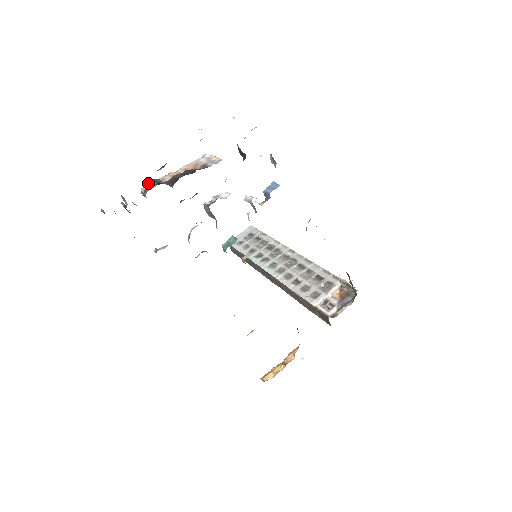
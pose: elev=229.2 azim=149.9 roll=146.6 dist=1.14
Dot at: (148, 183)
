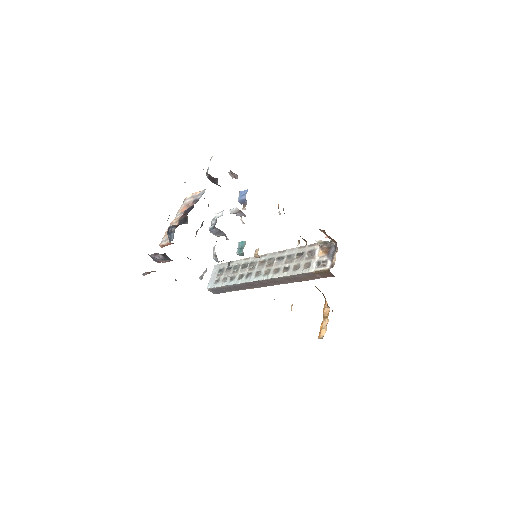
Dot at: (169, 231)
